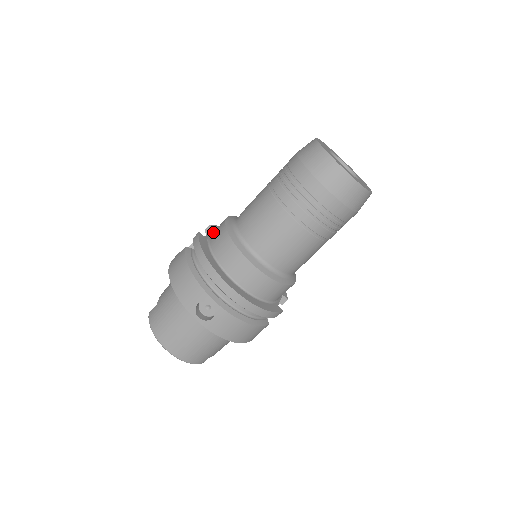
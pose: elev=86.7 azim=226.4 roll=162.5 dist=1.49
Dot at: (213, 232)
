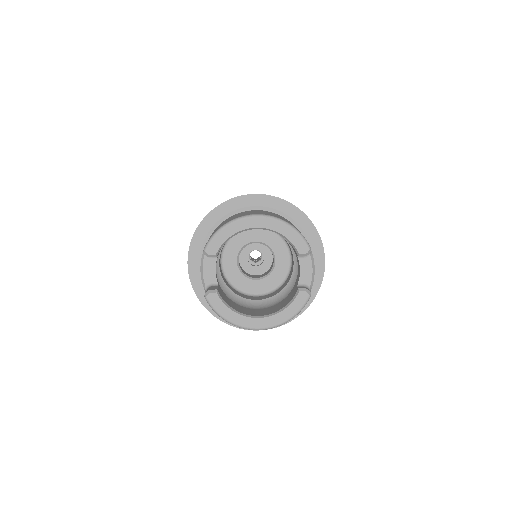
Dot at: occluded
